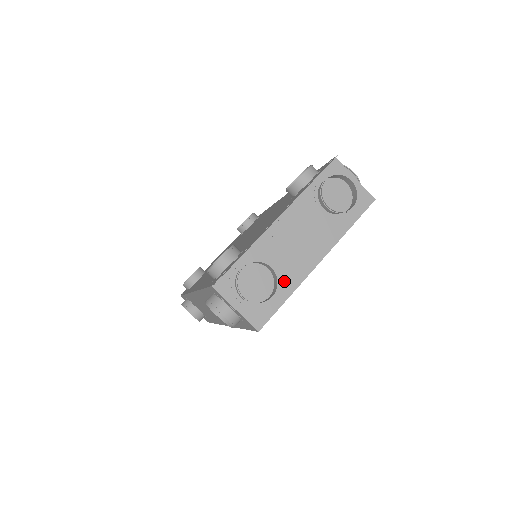
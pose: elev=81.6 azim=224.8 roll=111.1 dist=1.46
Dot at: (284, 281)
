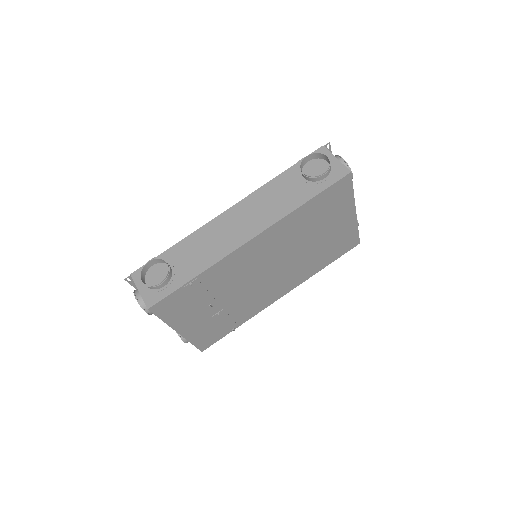
Dot at: occluded
